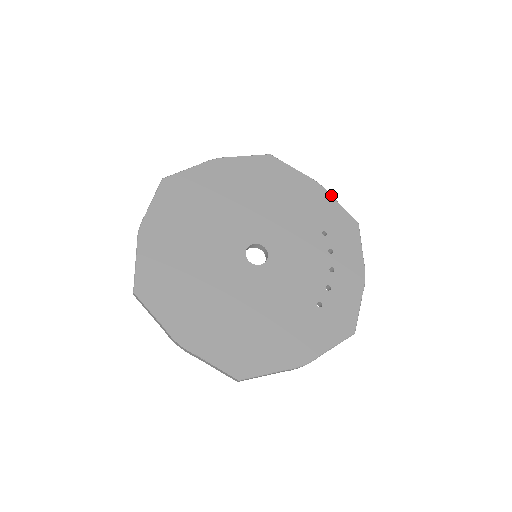
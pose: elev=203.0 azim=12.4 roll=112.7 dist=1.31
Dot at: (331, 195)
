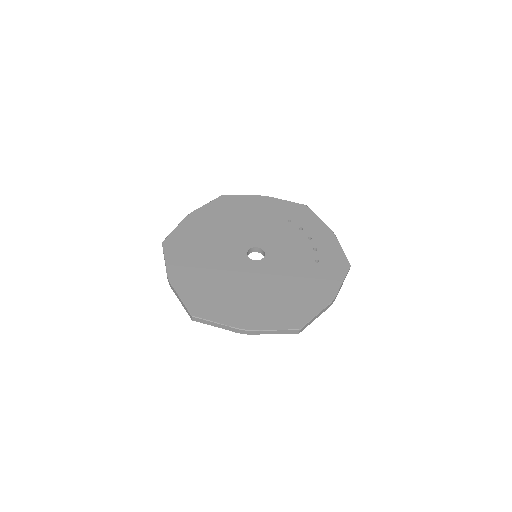
Dot at: (277, 198)
